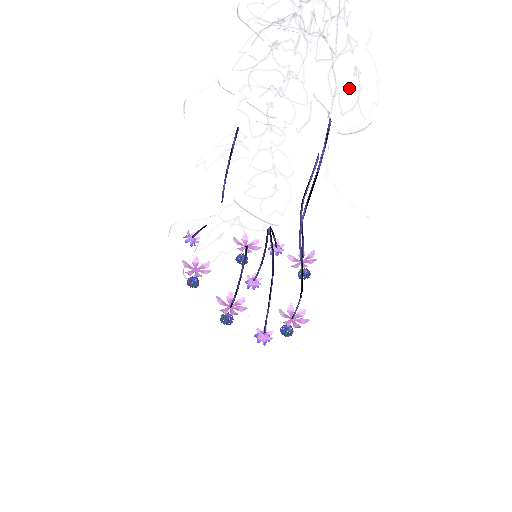
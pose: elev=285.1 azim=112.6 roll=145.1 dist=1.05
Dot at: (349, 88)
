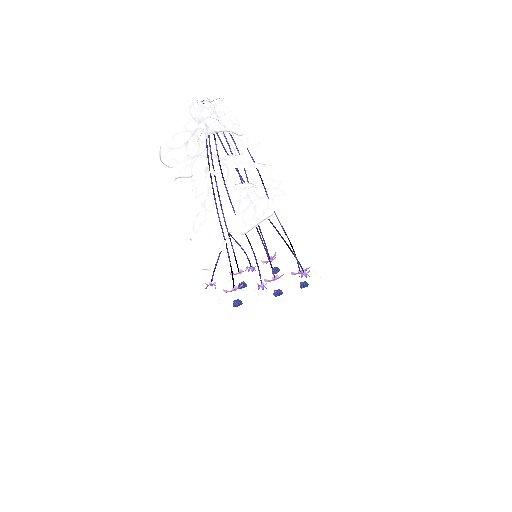
Dot at: (247, 132)
